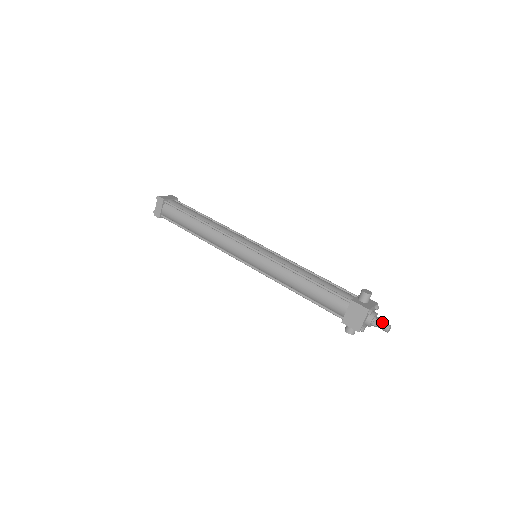
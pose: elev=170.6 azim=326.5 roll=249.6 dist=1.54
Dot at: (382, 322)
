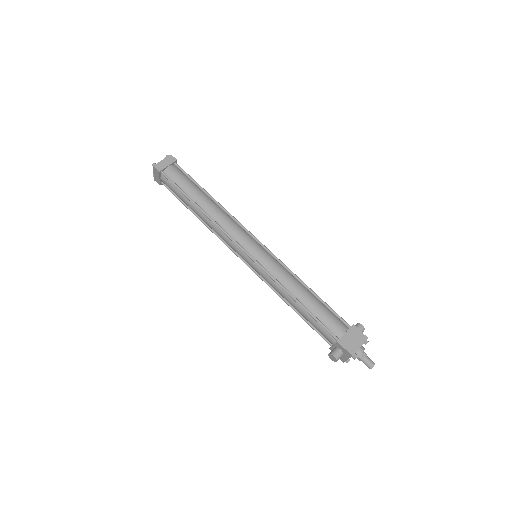
Dot at: occluded
